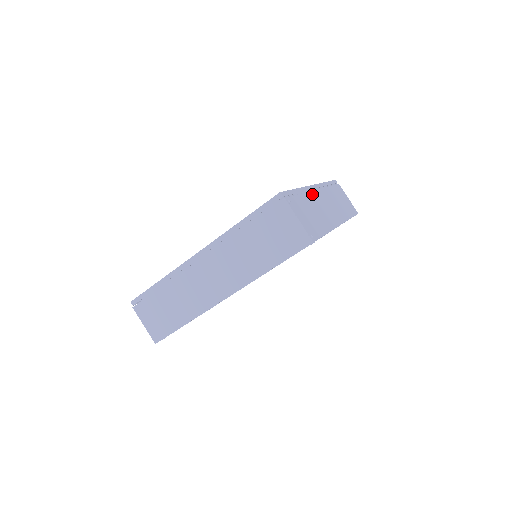
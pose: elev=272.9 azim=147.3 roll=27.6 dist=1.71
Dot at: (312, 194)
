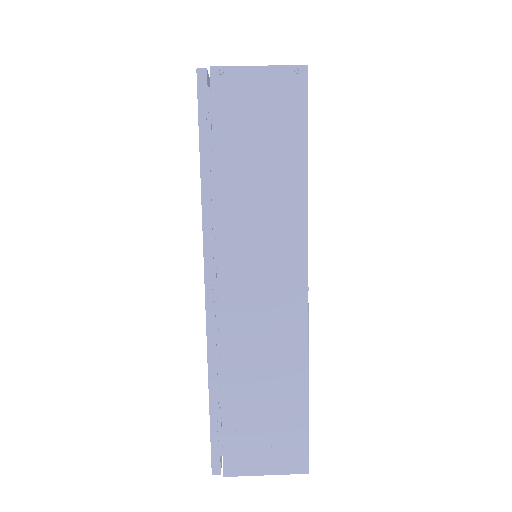
Dot at: occluded
